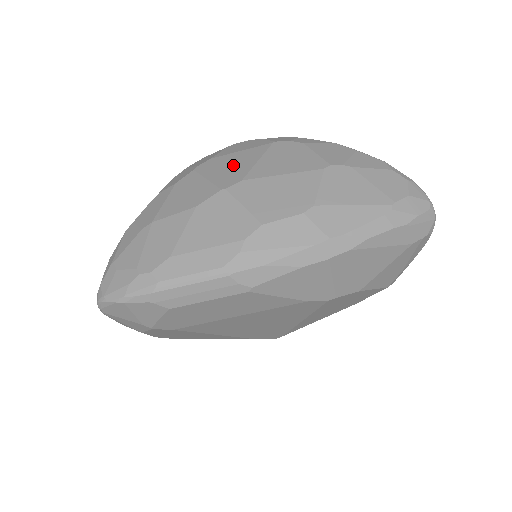
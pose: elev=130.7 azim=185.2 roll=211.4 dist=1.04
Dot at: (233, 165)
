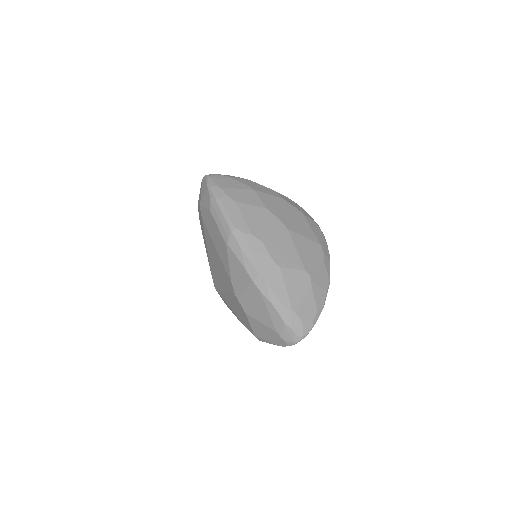
Dot at: (299, 225)
